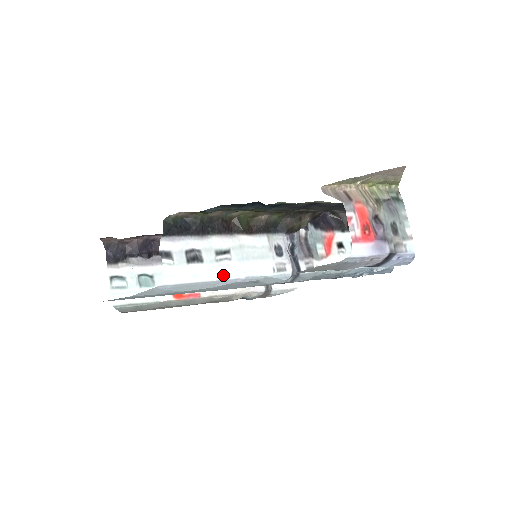
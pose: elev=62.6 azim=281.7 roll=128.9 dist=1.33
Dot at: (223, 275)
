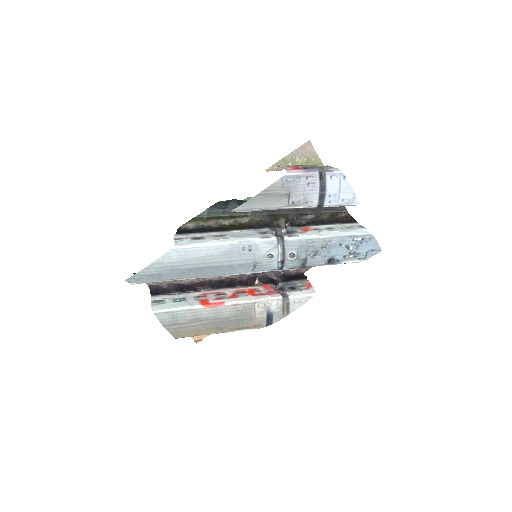
Dot at: (220, 241)
